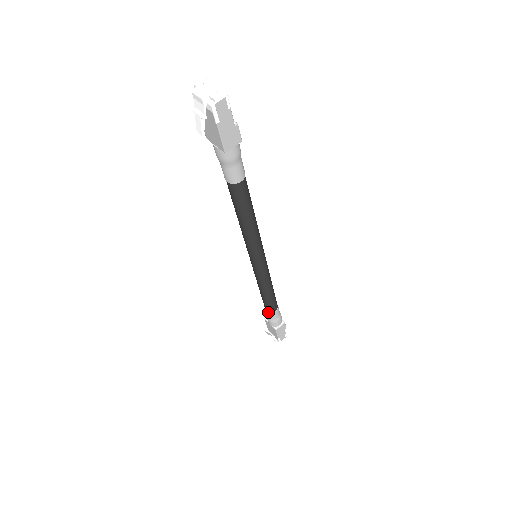
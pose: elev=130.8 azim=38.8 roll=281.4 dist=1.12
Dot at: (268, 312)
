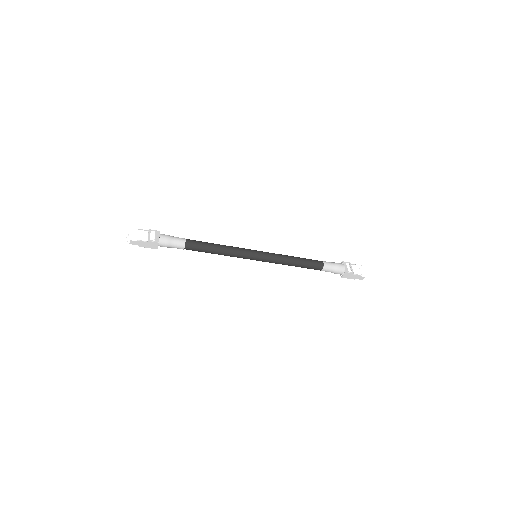
Dot at: occluded
